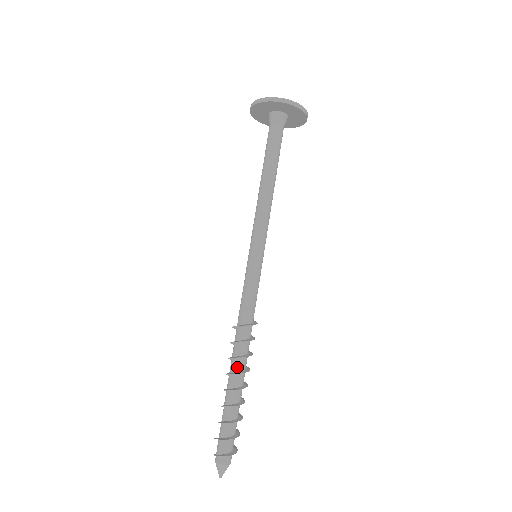
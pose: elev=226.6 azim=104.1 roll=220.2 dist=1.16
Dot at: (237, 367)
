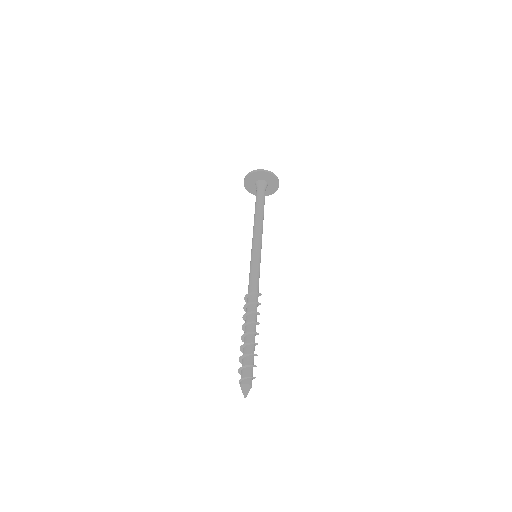
Dot at: (252, 319)
